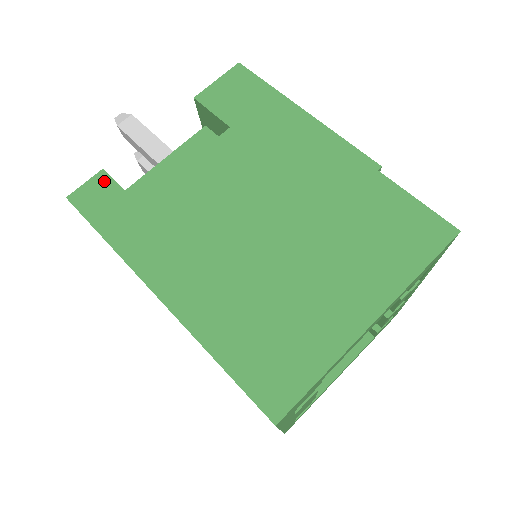
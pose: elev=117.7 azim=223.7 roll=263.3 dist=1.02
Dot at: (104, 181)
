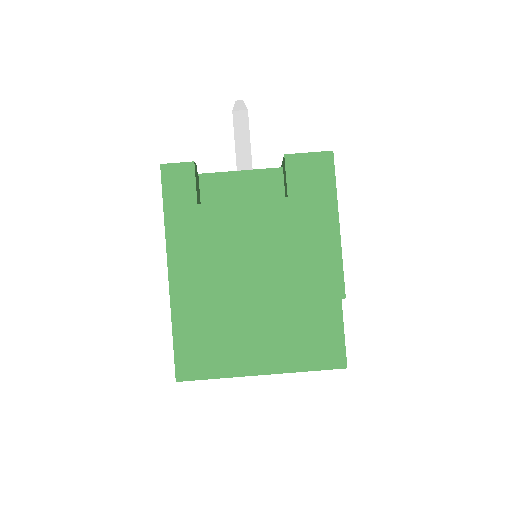
Dot at: (189, 171)
